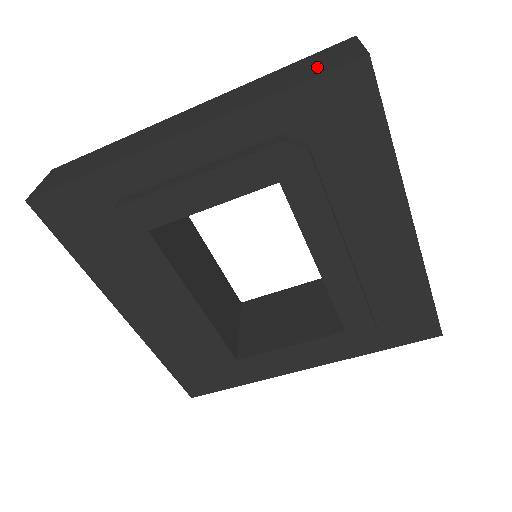
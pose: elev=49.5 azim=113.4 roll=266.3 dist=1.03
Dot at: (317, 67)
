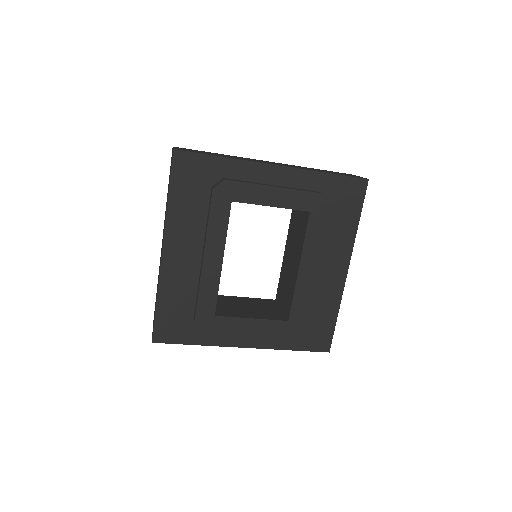
Dot at: (343, 174)
